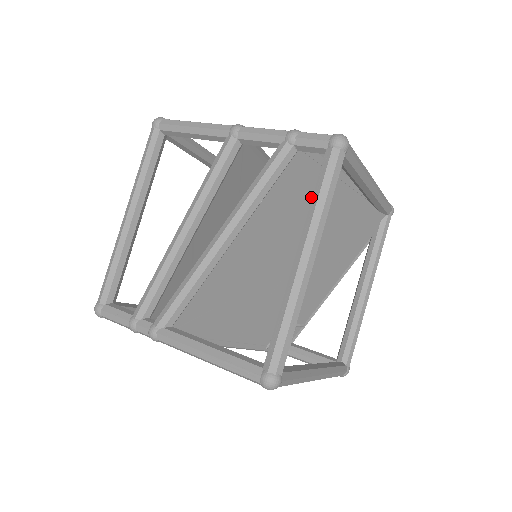
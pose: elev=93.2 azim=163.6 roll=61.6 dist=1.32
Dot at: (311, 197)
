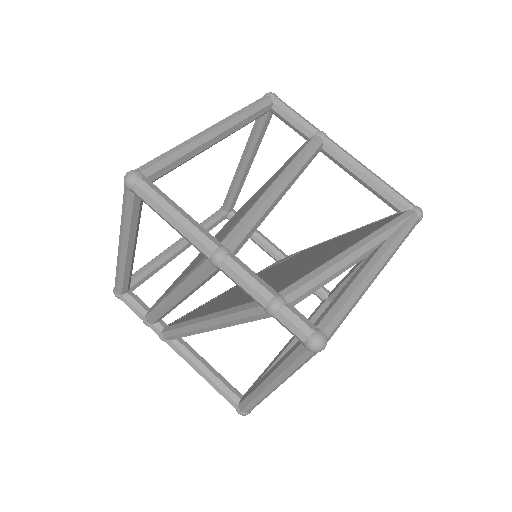
Dot at: occluded
